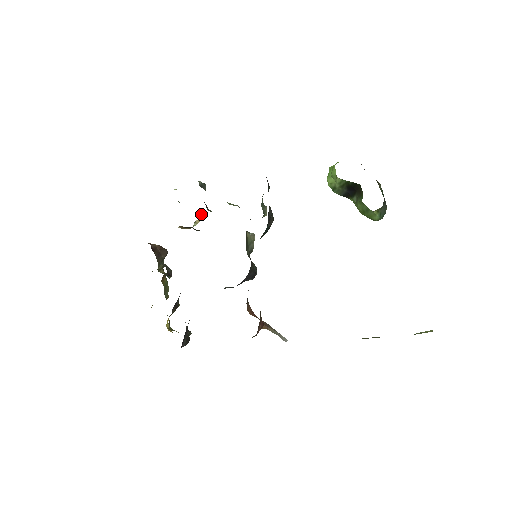
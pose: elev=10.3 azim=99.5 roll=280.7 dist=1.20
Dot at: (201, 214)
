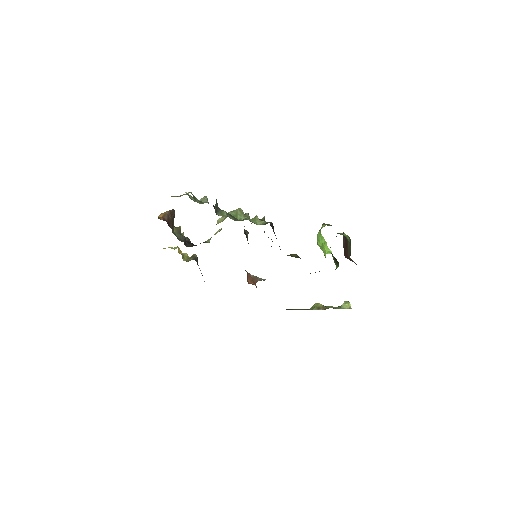
Dot at: (208, 203)
